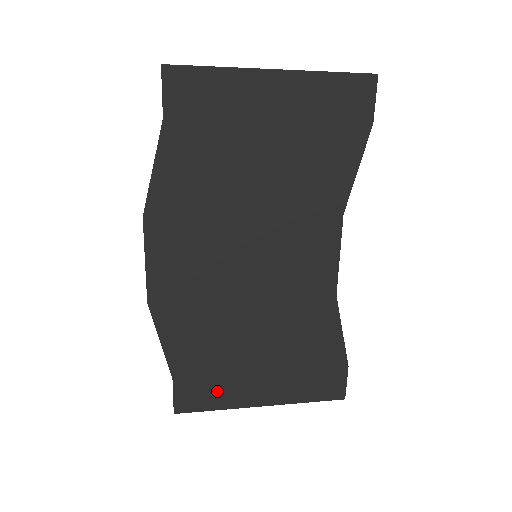
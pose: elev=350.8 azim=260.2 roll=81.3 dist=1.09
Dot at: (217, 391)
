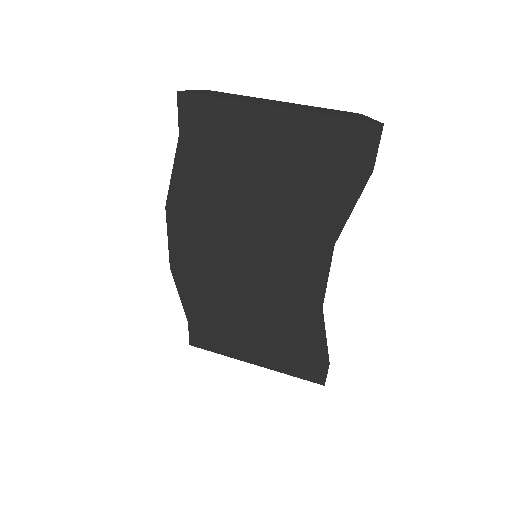
Dot at: (220, 342)
